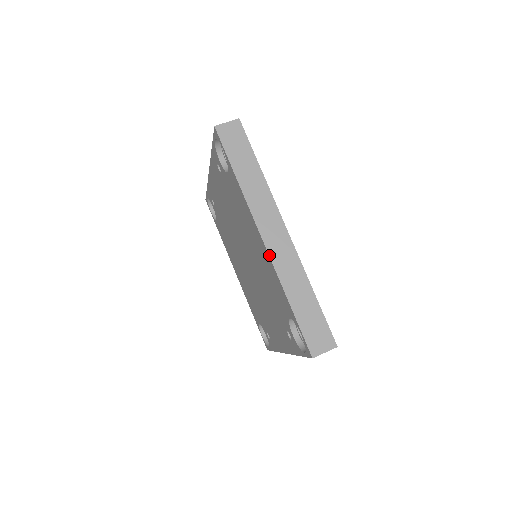
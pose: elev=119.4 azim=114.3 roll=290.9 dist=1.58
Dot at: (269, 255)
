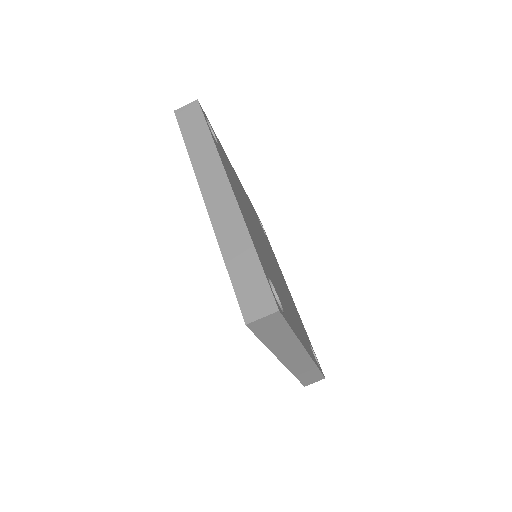
Dot at: (286, 367)
